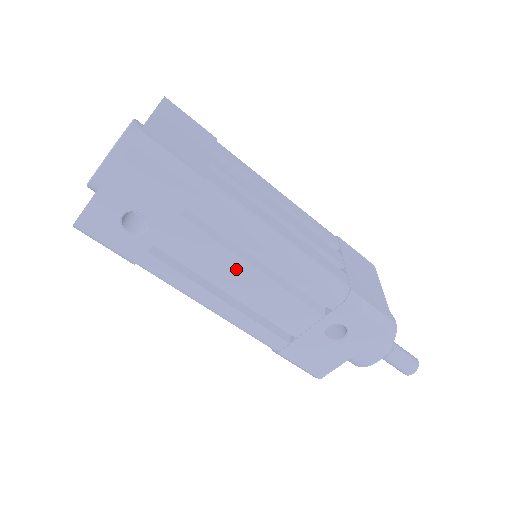
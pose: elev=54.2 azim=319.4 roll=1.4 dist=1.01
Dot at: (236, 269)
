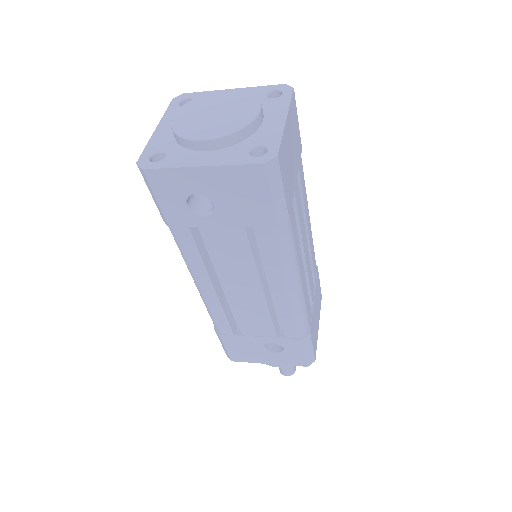
Dot at: (247, 280)
